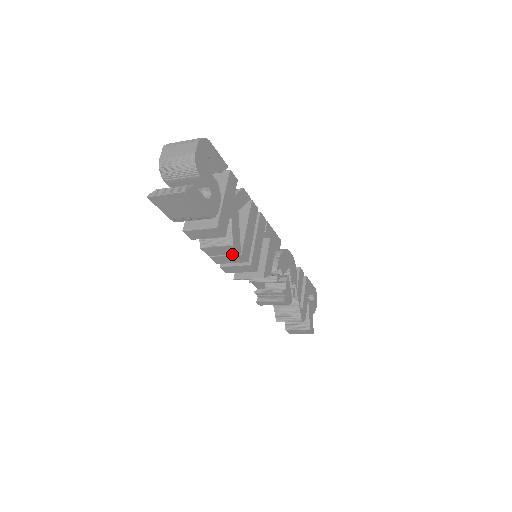
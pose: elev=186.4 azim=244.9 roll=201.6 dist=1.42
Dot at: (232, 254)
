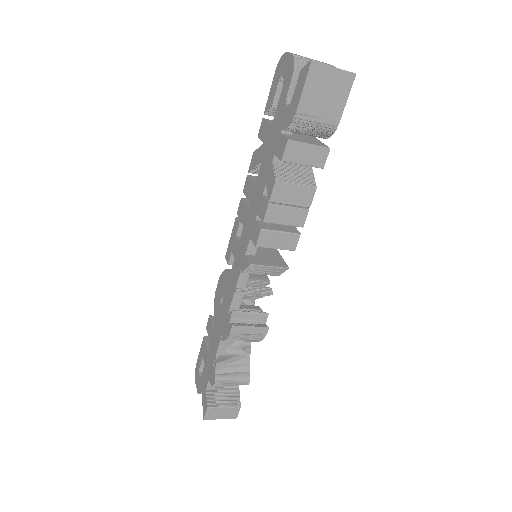
Dot at: (298, 207)
